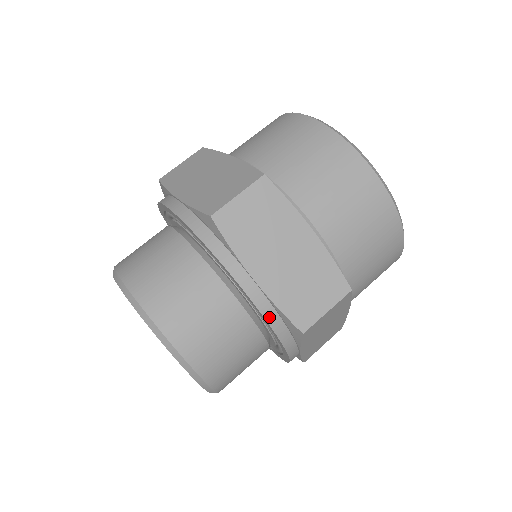
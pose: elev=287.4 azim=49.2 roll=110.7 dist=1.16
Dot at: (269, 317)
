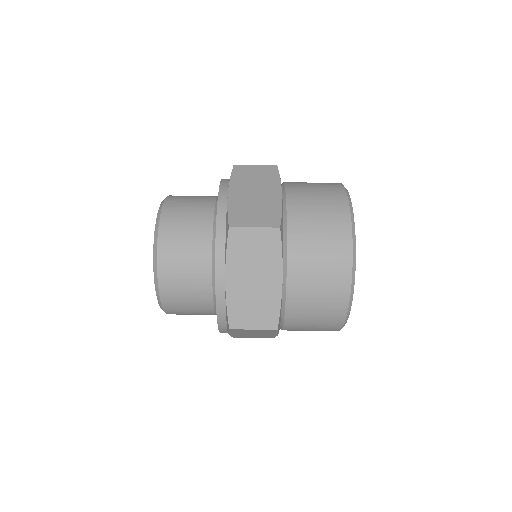
Dot at: occluded
